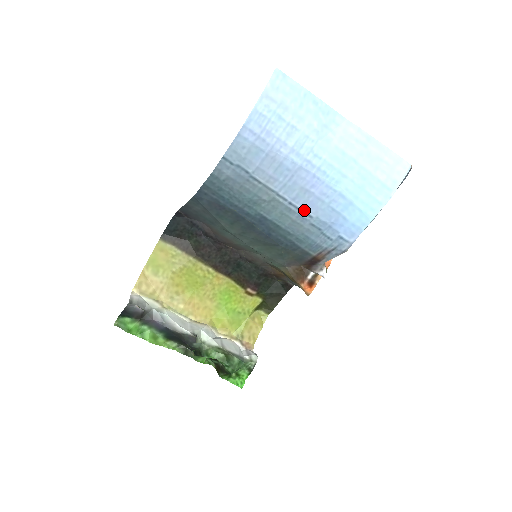
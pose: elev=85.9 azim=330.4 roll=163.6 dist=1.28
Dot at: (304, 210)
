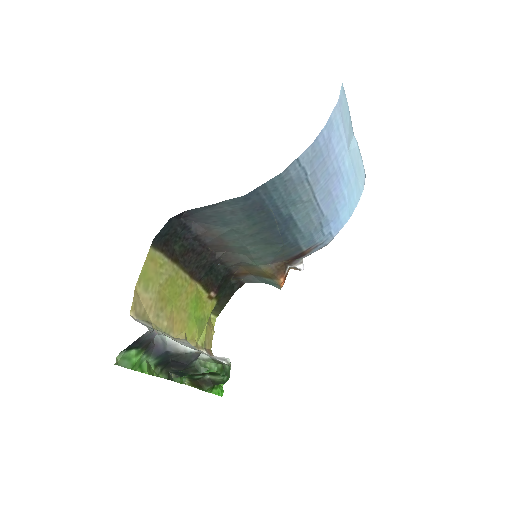
Dot at: (322, 210)
